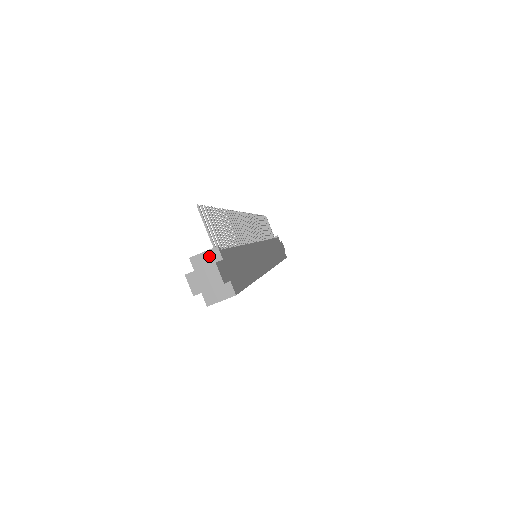
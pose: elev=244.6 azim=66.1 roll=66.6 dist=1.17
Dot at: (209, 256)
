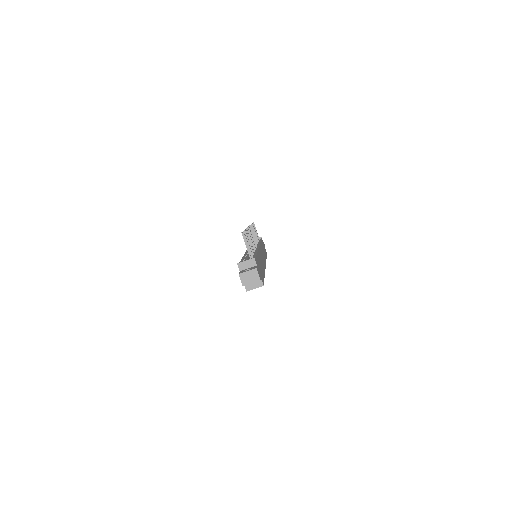
Dot at: (249, 263)
